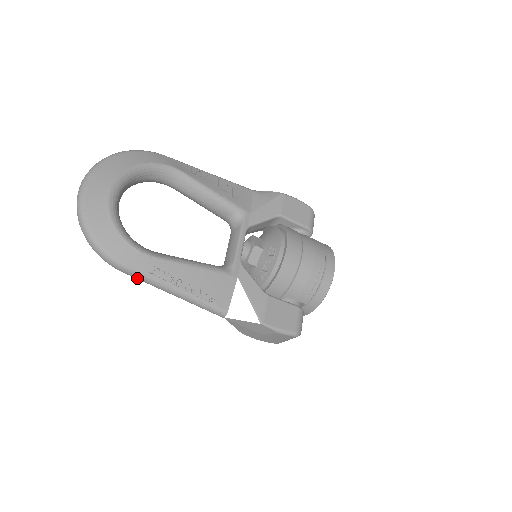
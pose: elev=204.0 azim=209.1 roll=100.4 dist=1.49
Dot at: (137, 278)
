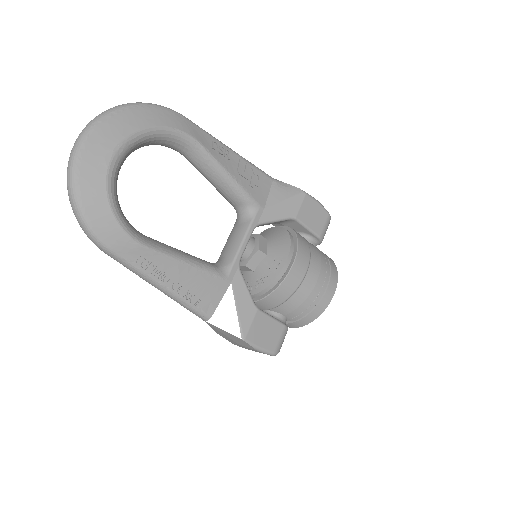
Dot at: occluded
